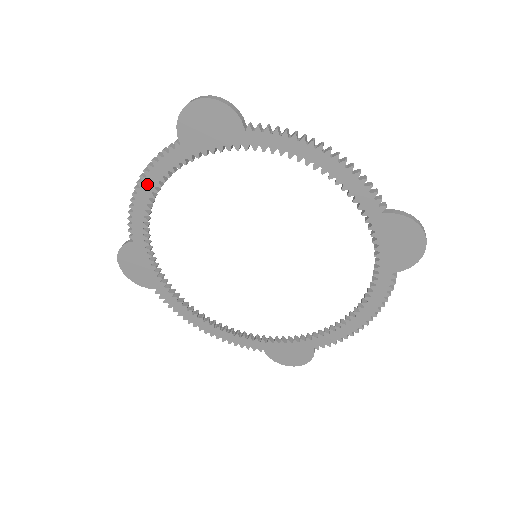
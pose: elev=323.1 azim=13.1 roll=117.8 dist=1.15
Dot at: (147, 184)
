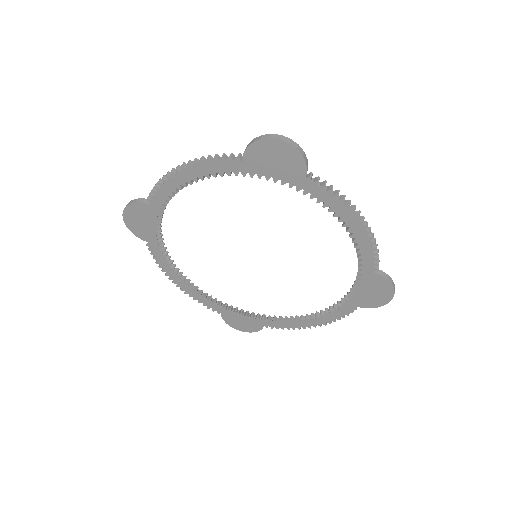
Dot at: (191, 172)
